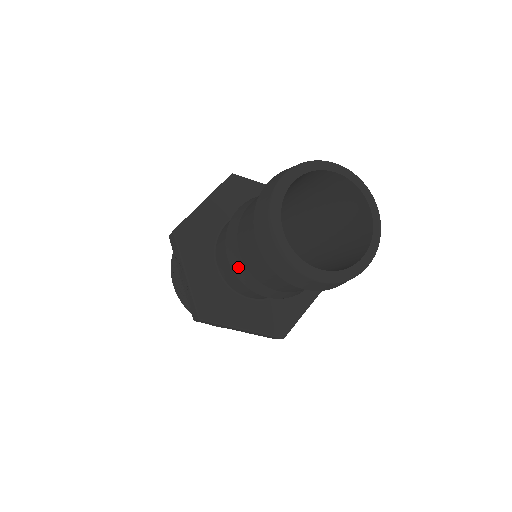
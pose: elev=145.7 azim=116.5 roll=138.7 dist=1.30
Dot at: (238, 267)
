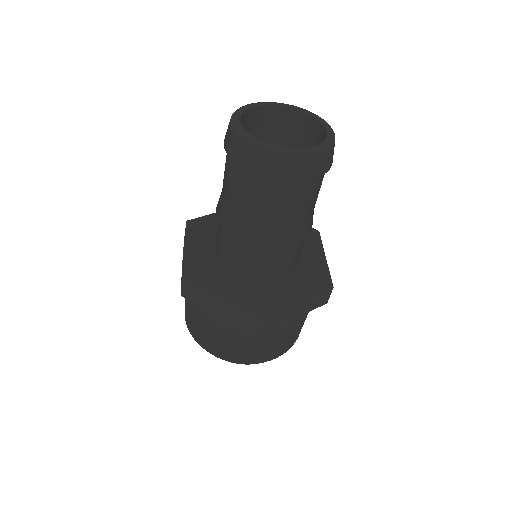
Dot at: (220, 209)
